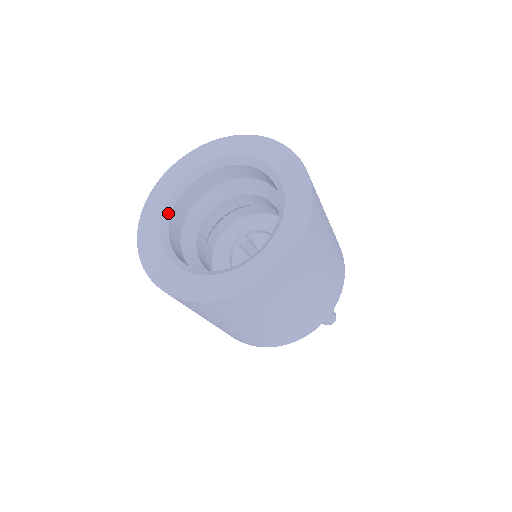
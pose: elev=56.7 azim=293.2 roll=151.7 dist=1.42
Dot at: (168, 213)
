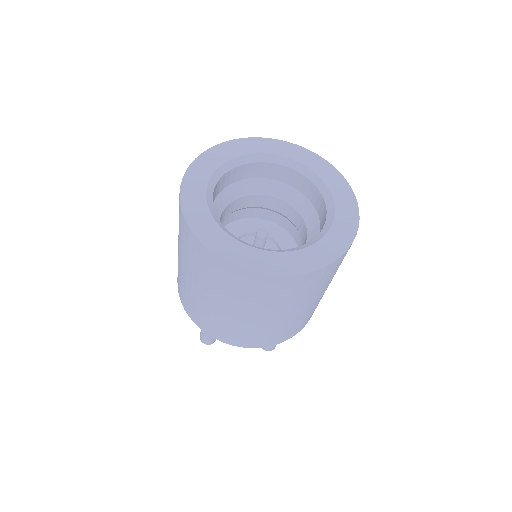
Dot at: (218, 175)
